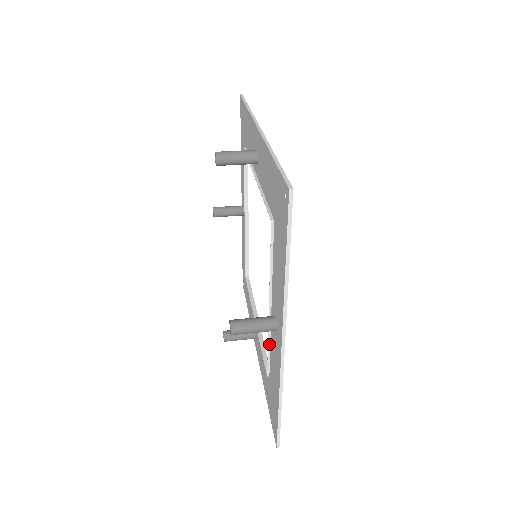
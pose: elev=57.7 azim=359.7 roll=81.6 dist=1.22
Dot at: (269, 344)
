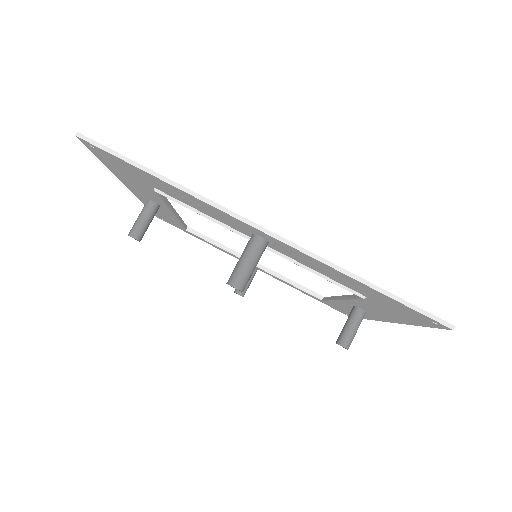
Dot at: occluded
